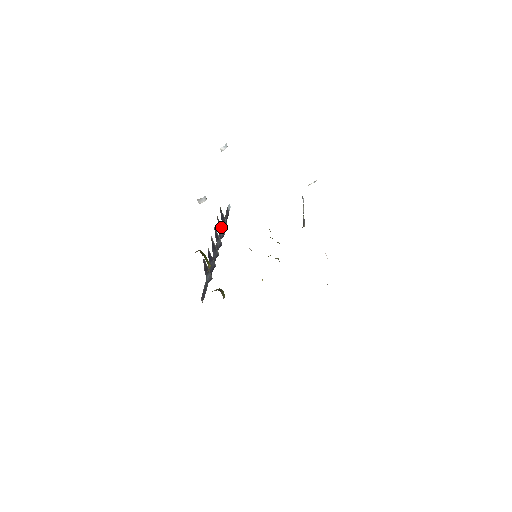
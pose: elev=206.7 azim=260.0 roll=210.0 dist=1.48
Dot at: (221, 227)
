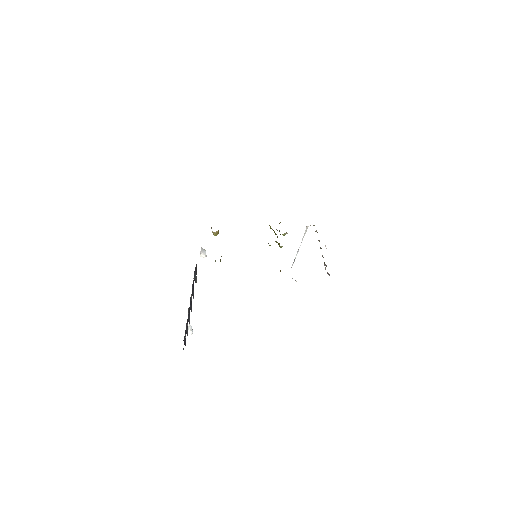
Dot at: occluded
